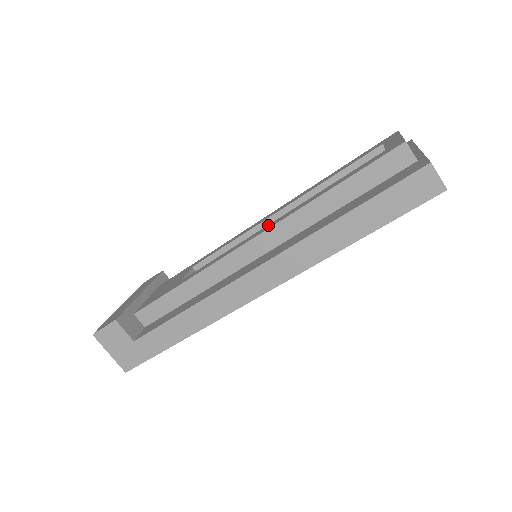
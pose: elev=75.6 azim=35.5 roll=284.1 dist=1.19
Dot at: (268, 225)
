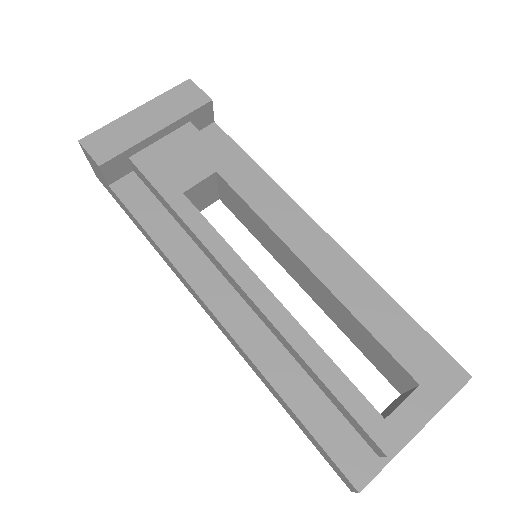
Dot at: (266, 292)
